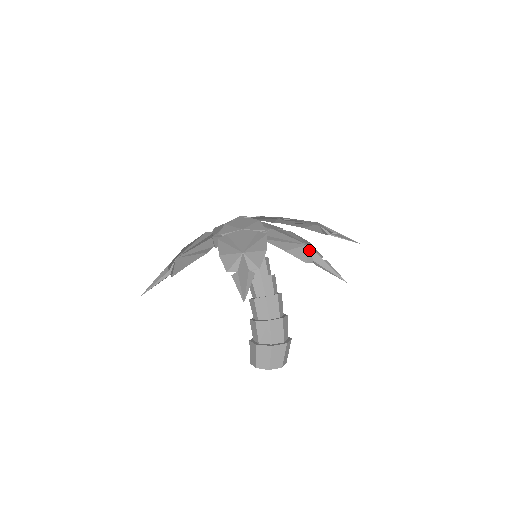
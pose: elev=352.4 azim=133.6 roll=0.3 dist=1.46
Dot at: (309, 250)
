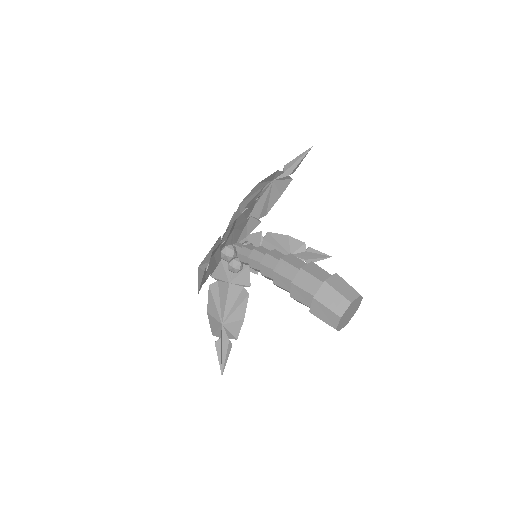
Dot at: (242, 205)
